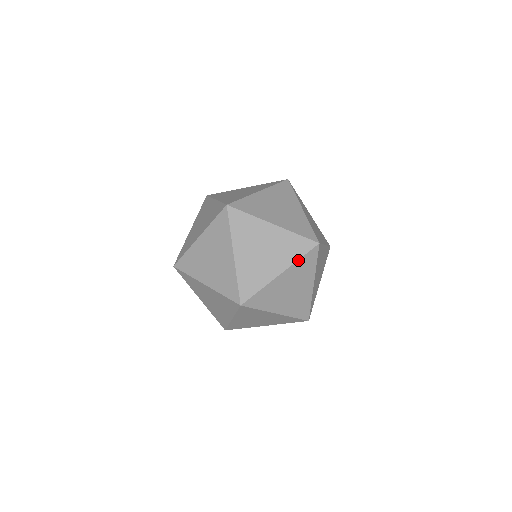
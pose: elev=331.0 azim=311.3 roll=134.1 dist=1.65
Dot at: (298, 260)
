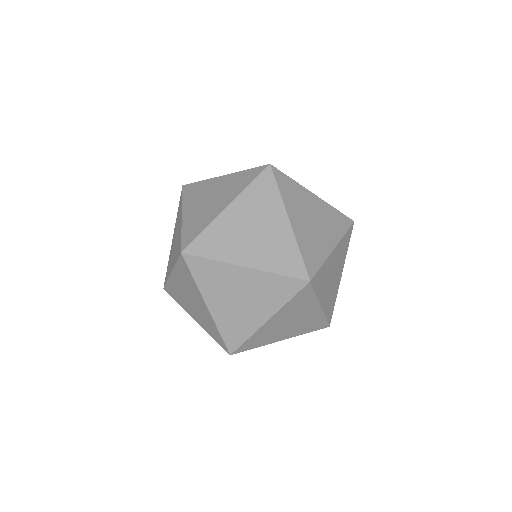
Dot at: (343, 236)
